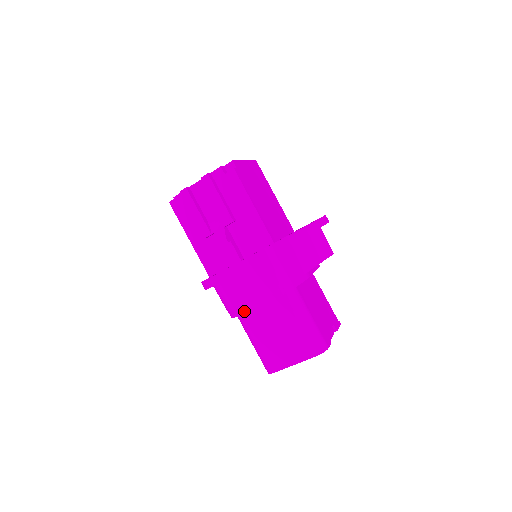
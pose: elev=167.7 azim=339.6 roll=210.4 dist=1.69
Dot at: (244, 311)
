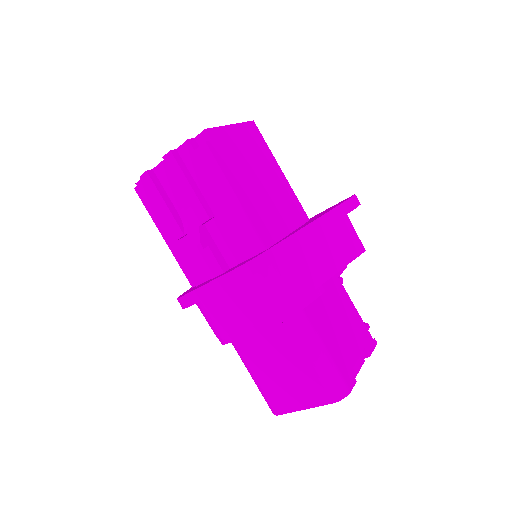
Dot at: (233, 338)
